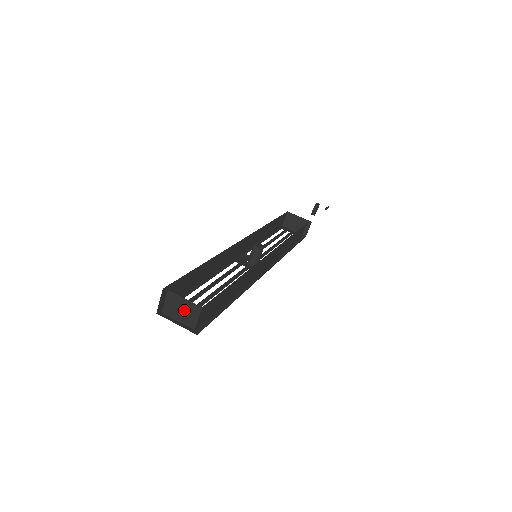
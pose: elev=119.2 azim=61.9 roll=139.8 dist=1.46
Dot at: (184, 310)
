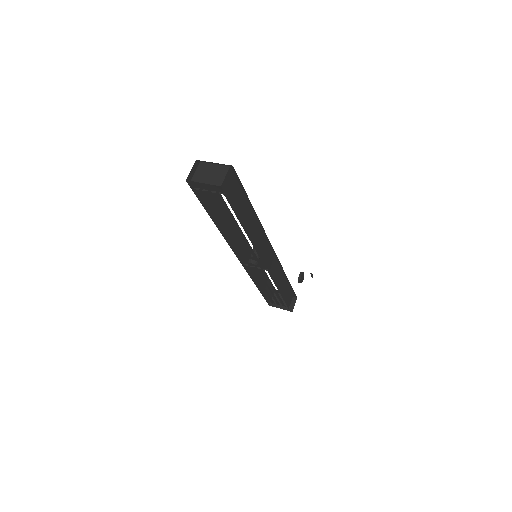
Dot at: (213, 173)
